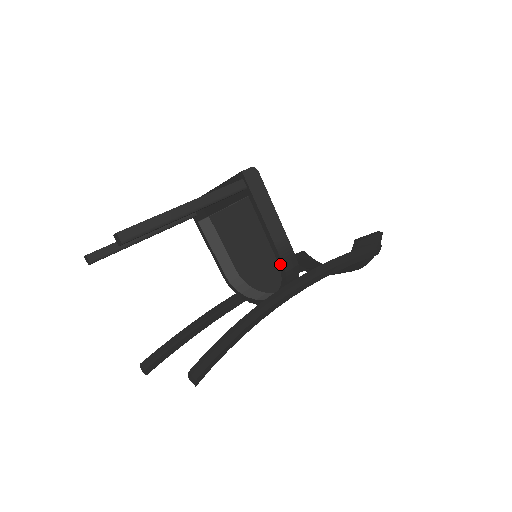
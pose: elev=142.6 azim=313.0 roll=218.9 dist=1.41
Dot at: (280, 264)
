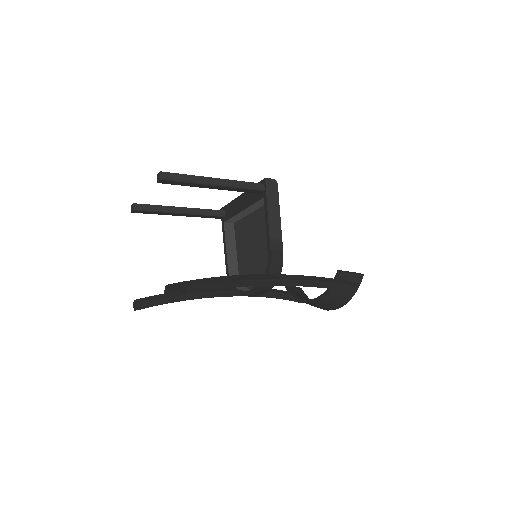
Dot at: (269, 255)
